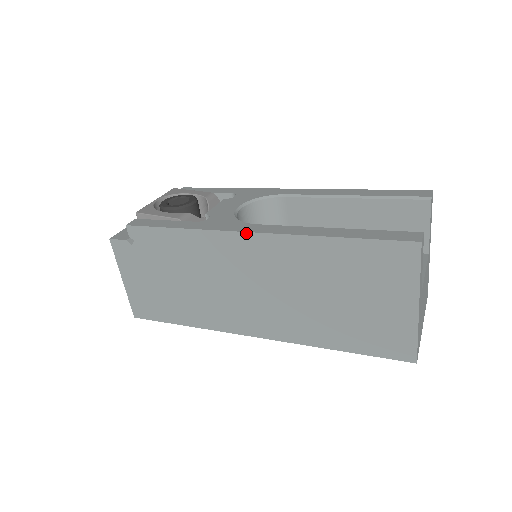
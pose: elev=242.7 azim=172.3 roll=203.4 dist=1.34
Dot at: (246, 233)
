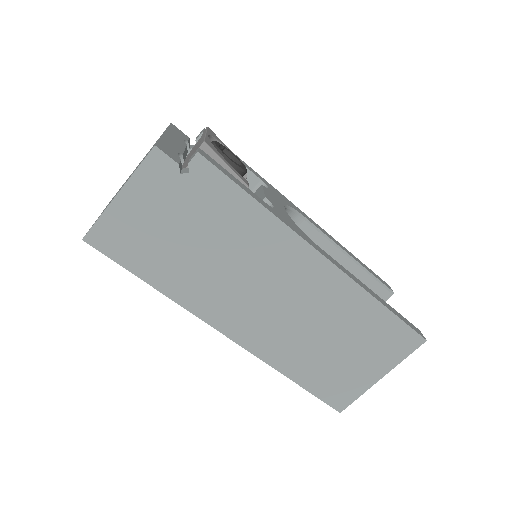
Dot at: (320, 254)
